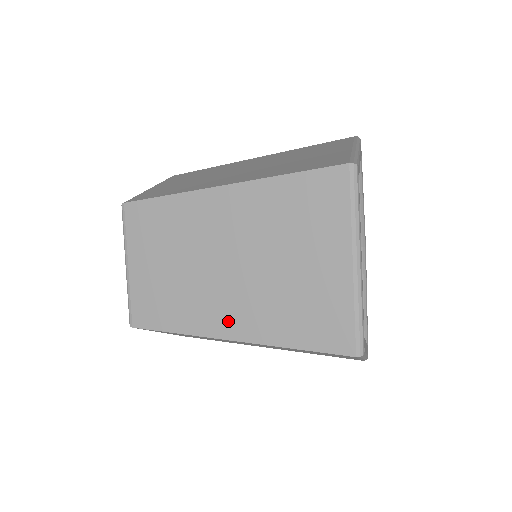
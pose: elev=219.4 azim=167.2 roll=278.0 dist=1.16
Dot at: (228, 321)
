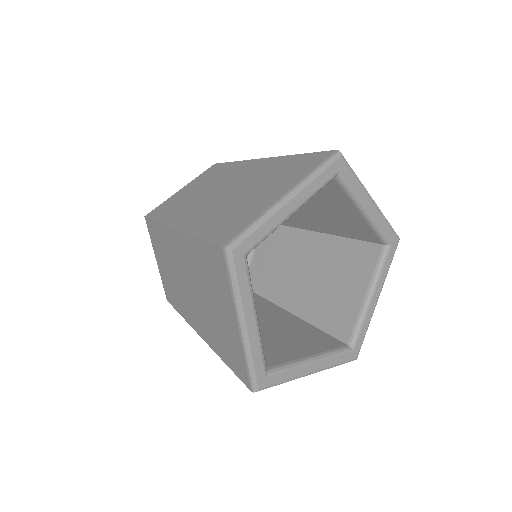
Dot at: (187, 218)
